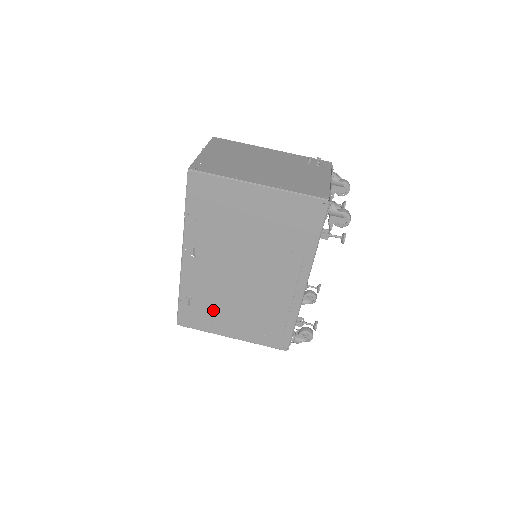
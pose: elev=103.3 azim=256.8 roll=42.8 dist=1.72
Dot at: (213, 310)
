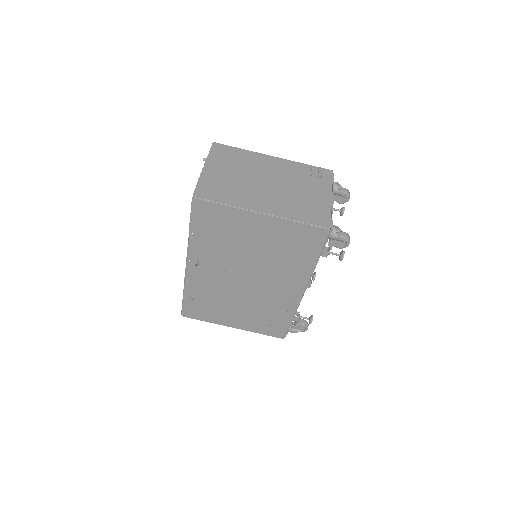
Dot at: (216, 307)
